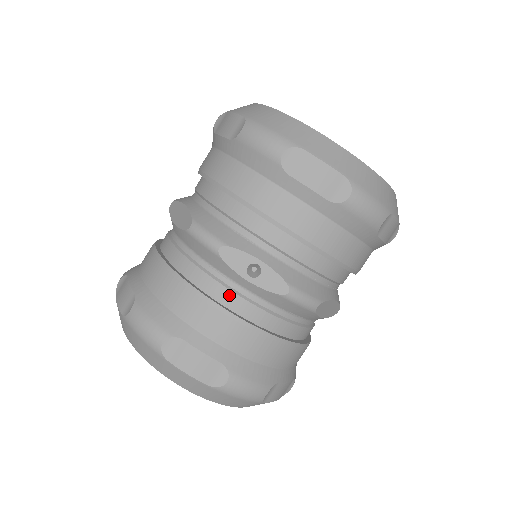
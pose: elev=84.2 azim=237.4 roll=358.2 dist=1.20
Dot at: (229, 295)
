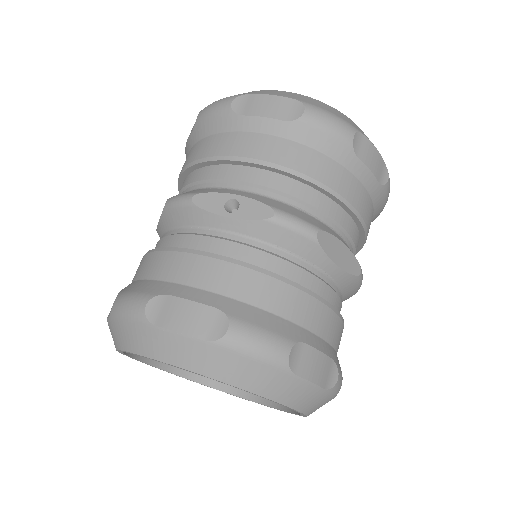
Dot at: (213, 242)
